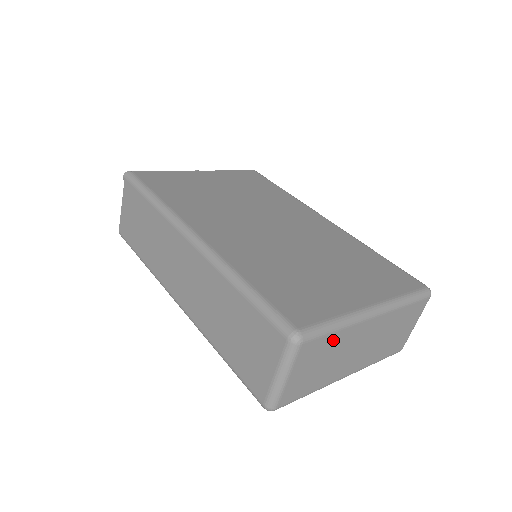
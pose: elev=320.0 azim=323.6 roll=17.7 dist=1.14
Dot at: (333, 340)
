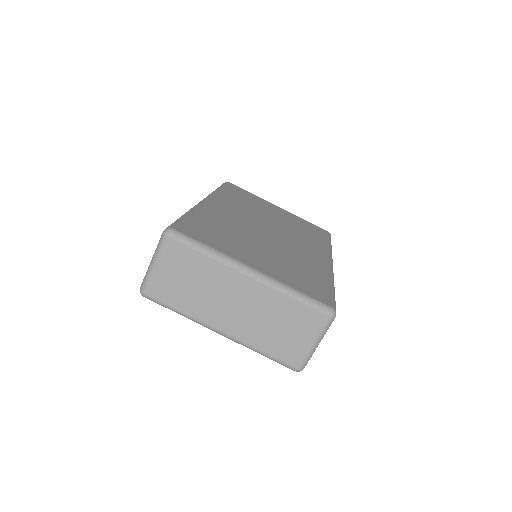
Dot at: (200, 263)
